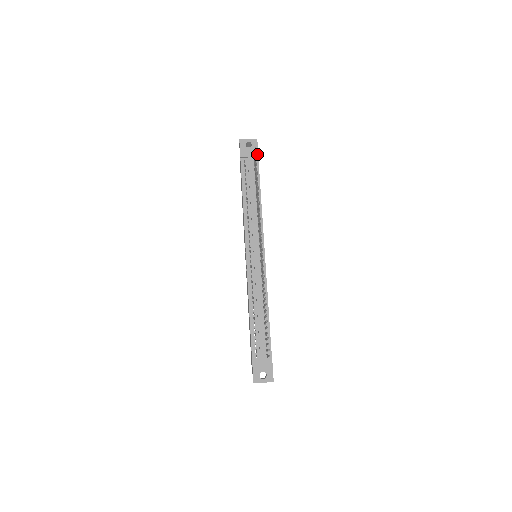
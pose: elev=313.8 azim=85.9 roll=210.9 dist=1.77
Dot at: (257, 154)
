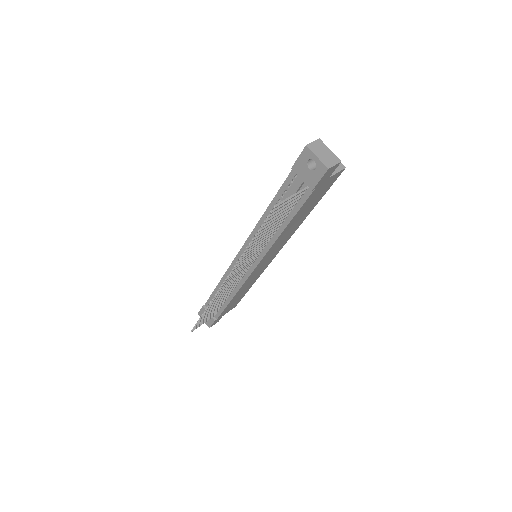
Dot at: (312, 187)
